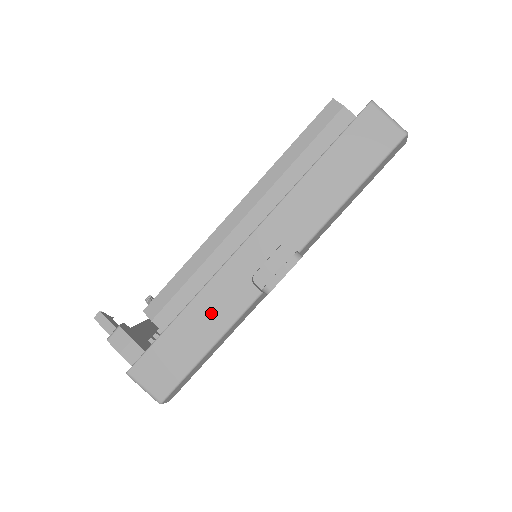
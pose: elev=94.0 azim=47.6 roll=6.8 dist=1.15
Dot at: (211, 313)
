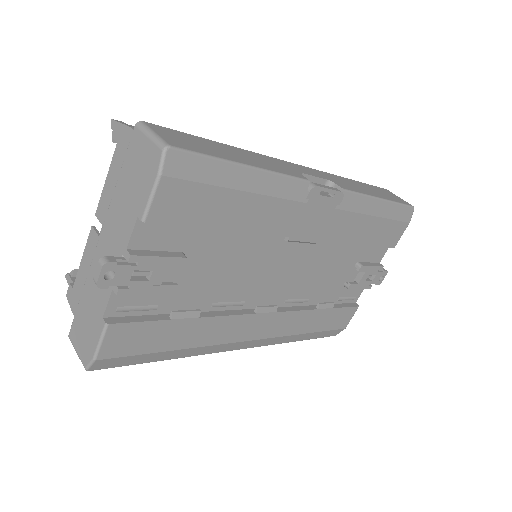
Dot at: (257, 159)
